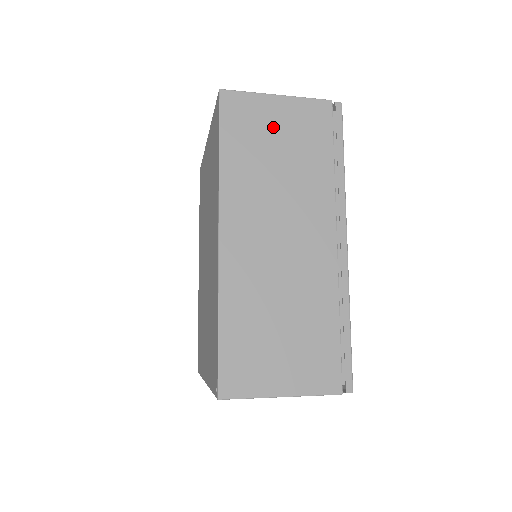
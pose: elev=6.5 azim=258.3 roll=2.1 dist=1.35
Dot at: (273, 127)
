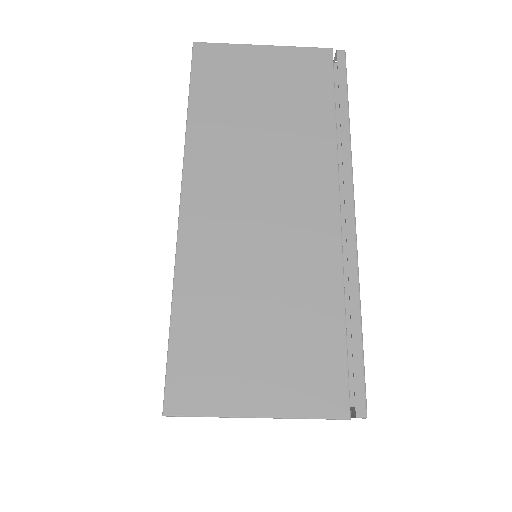
Dot at: (257, 78)
